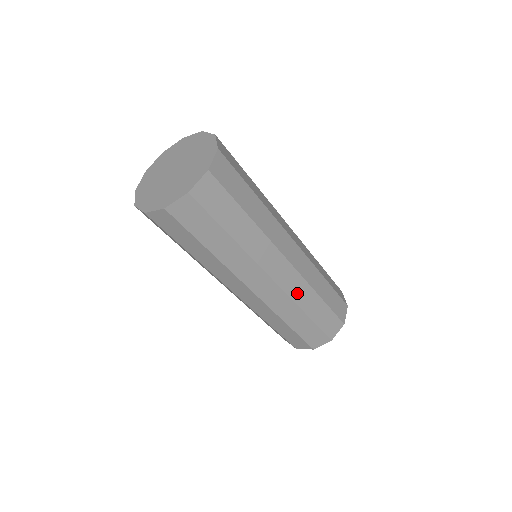
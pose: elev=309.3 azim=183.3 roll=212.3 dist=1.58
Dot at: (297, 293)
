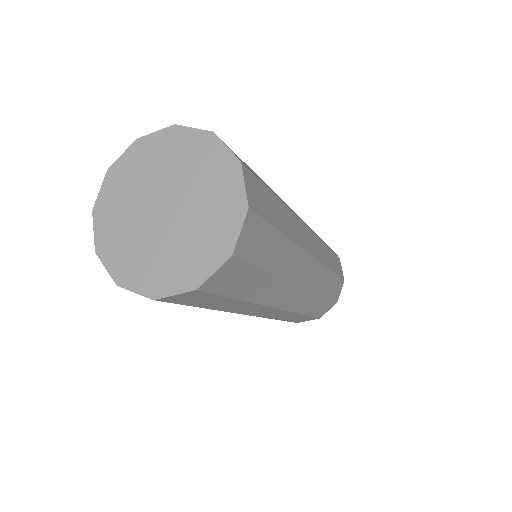
Dot at: (318, 283)
